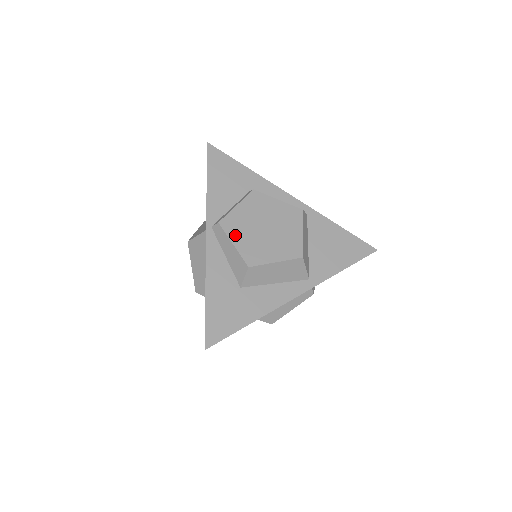
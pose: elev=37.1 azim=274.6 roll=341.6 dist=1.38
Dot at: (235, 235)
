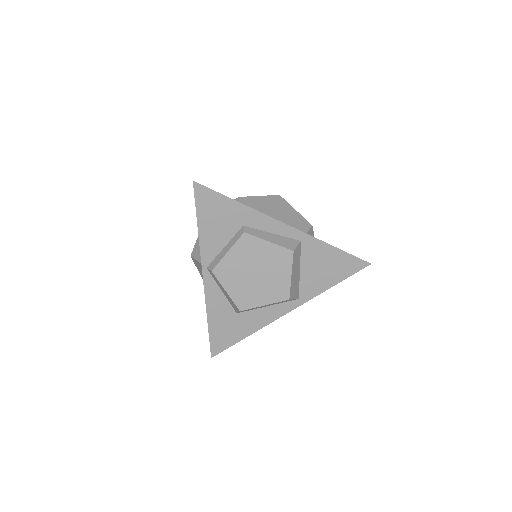
Dot at: (227, 283)
